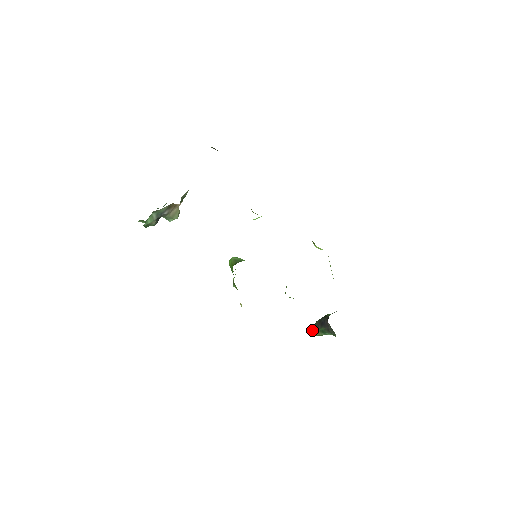
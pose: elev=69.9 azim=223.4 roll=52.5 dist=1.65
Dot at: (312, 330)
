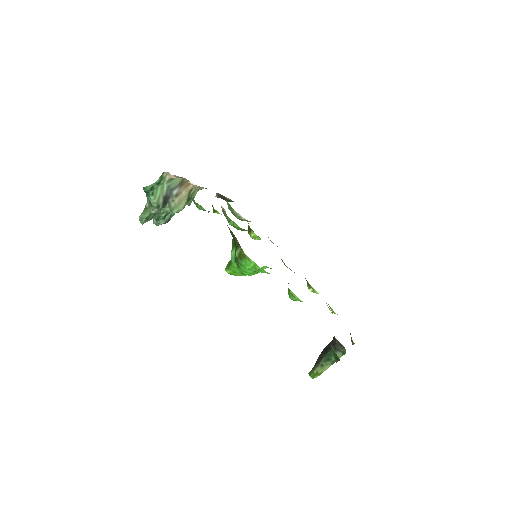
Dot at: (313, 367)
